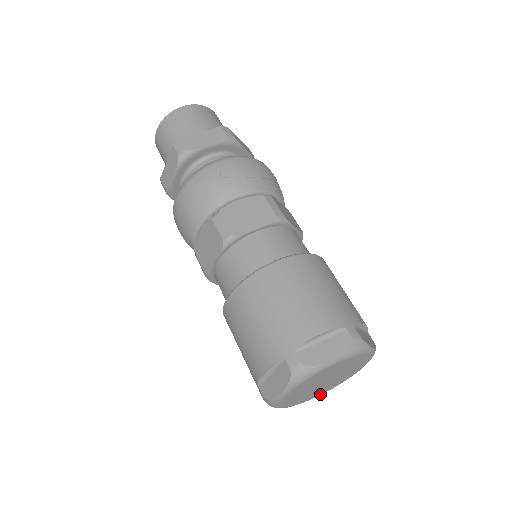
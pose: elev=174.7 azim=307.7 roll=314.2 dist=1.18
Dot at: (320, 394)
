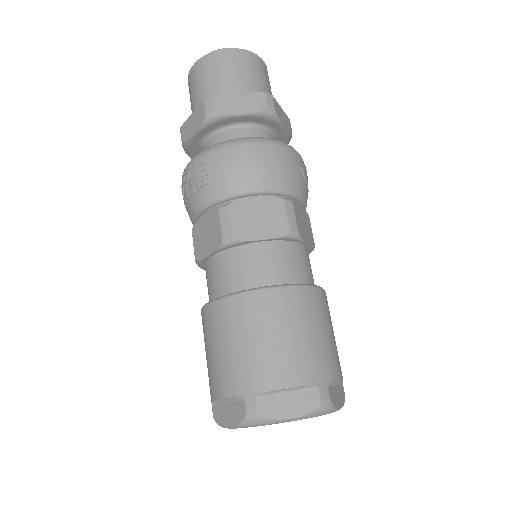
Dot at: occluded
